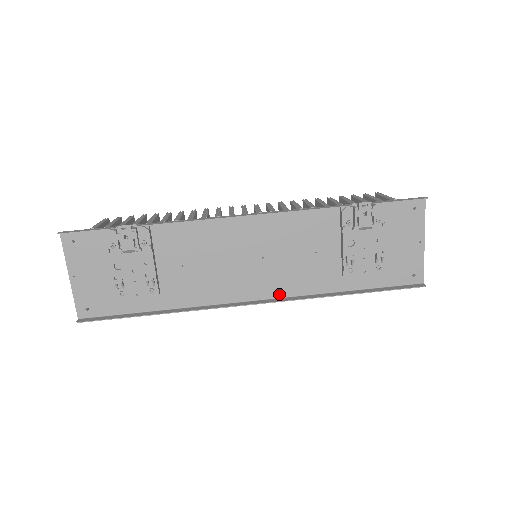
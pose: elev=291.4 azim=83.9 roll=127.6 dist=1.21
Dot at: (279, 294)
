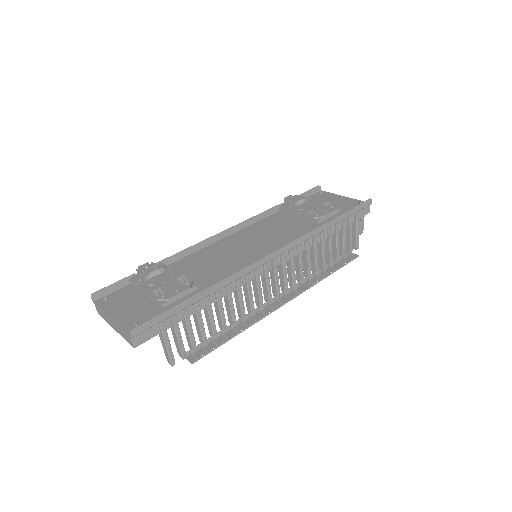
Dot at: occluded
